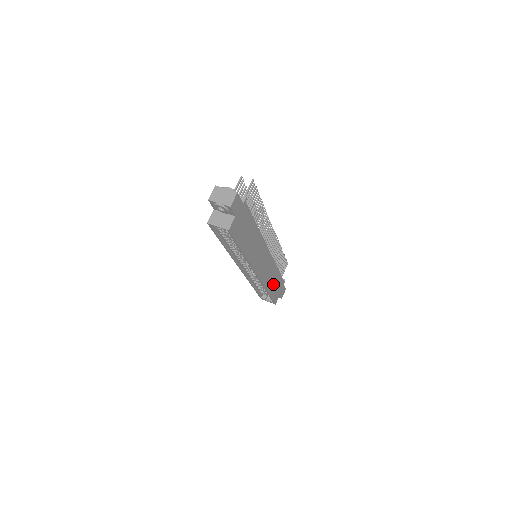
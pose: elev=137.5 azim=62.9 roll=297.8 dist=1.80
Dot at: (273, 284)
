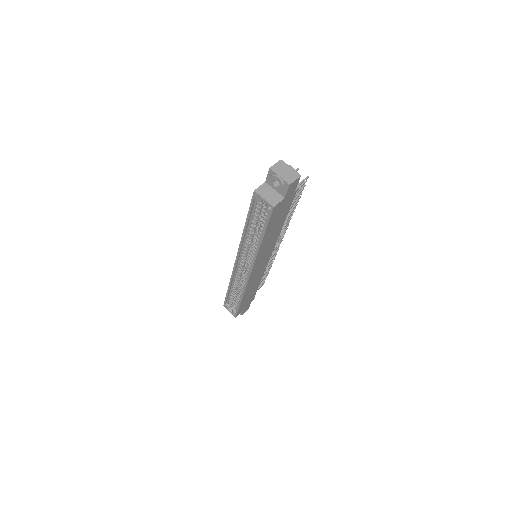
Dot at: (248, 294)
